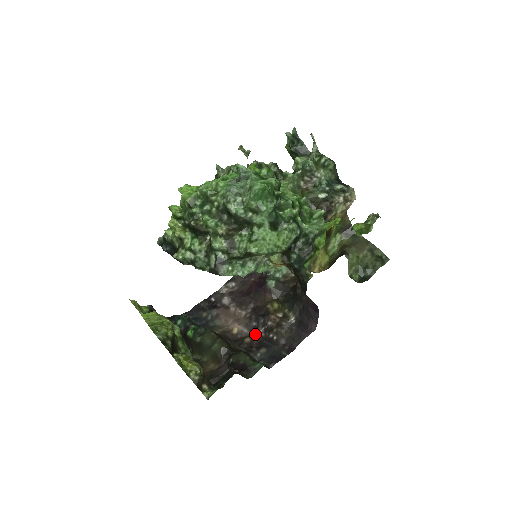
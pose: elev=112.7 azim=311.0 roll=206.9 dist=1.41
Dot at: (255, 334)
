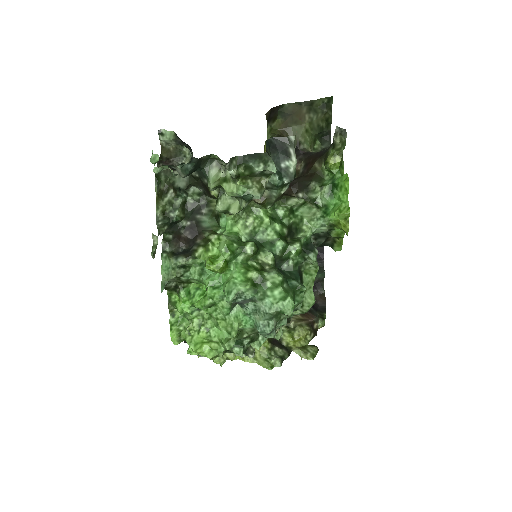
Dot at: occluded
